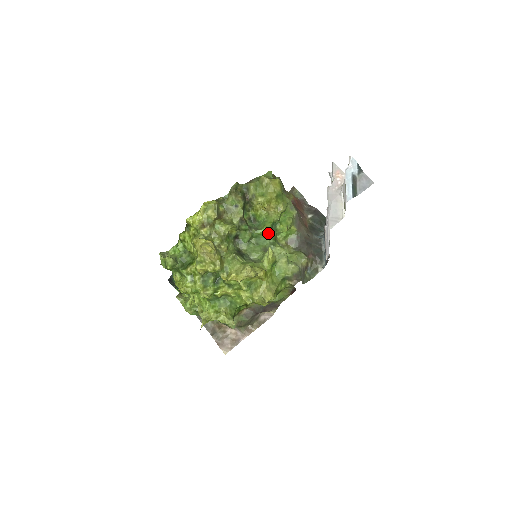
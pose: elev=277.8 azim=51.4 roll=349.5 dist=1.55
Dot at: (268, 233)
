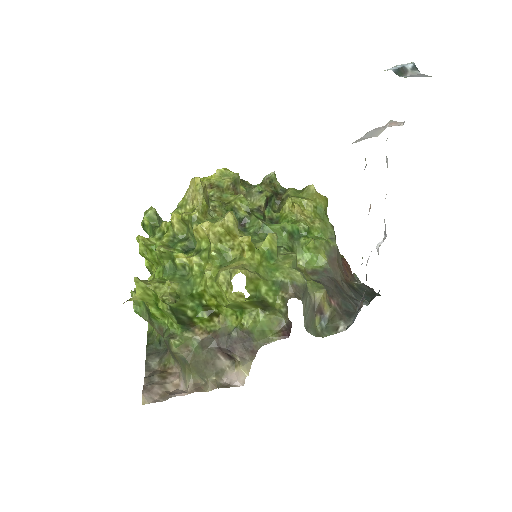
Dot at: (285, 233)
